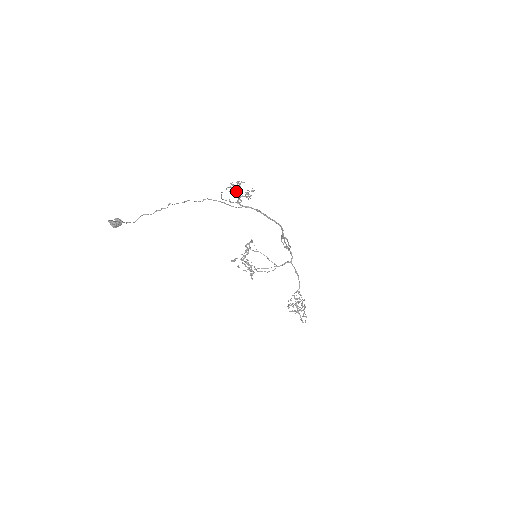
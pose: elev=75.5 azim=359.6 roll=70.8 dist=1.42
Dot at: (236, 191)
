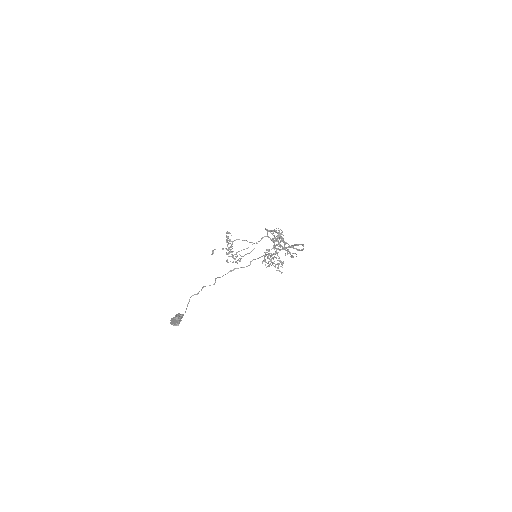
Dot at: (296, 256)
